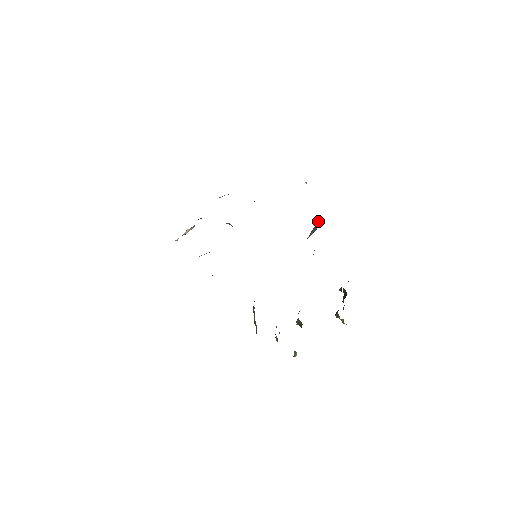
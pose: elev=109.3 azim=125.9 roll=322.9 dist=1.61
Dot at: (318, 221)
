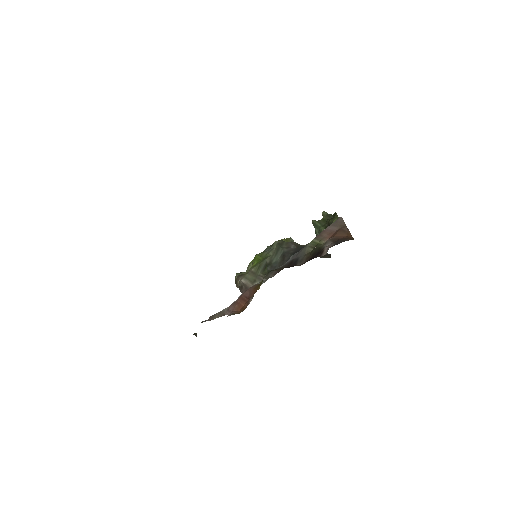
Dot at: occluded
